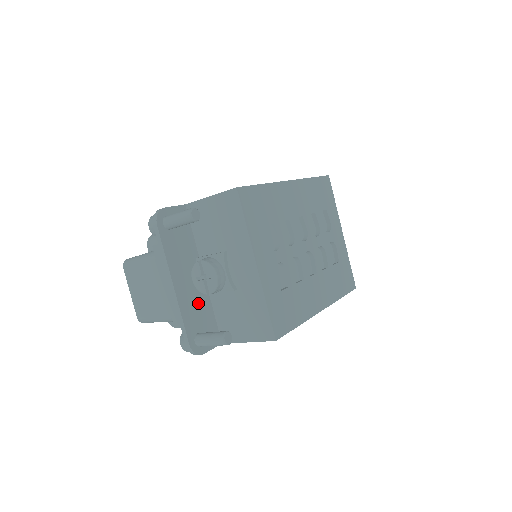
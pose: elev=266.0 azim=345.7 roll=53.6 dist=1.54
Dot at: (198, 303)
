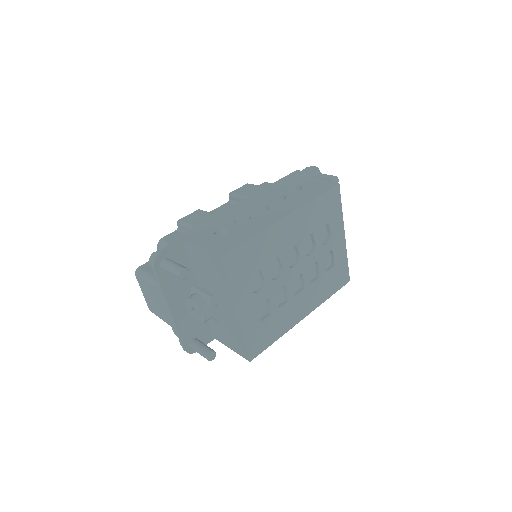
Dot at: occluded
